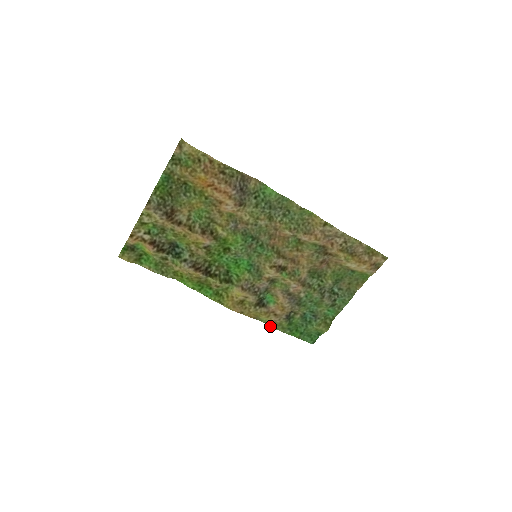
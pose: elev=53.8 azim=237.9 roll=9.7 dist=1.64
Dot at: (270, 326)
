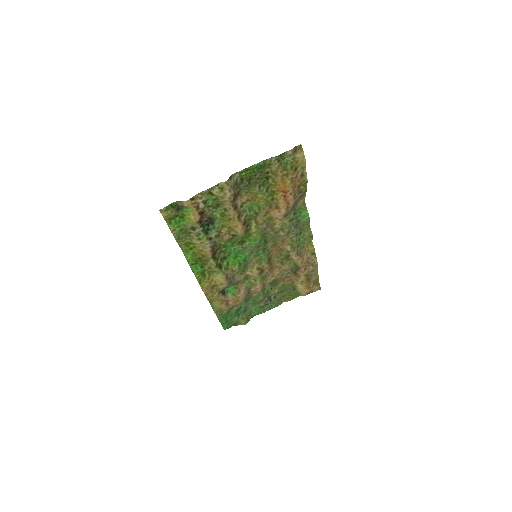
Dot at: (214, 310)
